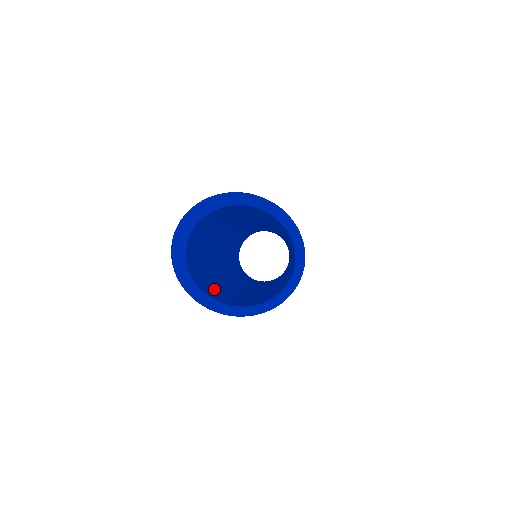
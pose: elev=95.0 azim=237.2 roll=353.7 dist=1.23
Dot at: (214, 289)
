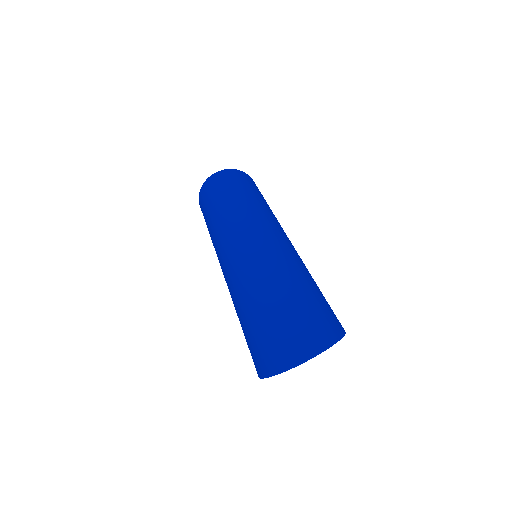
Dot at: occluded
